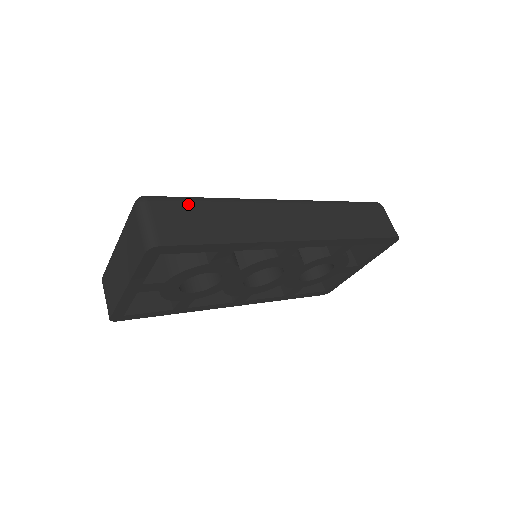
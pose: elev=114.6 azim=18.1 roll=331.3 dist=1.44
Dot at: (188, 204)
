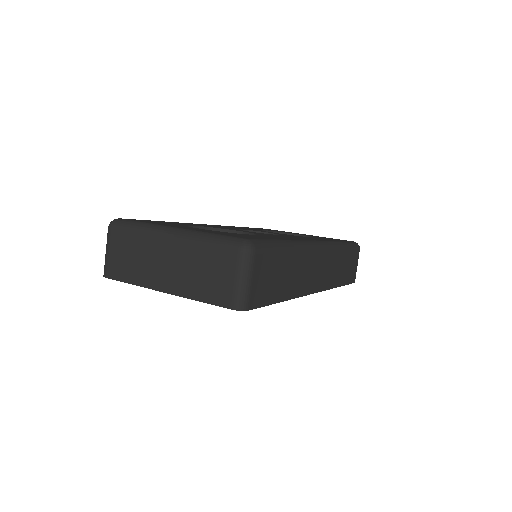
Dot at: (276, 256)
